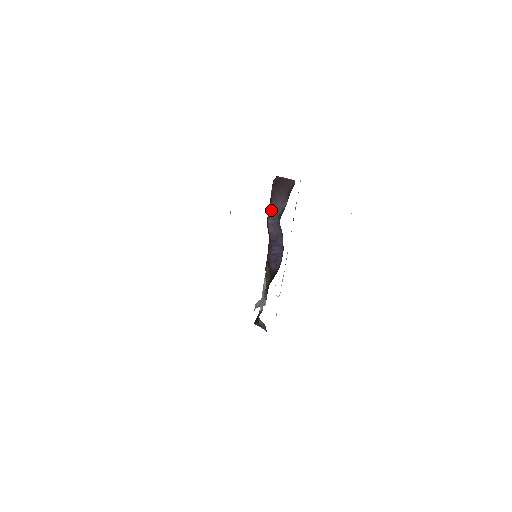
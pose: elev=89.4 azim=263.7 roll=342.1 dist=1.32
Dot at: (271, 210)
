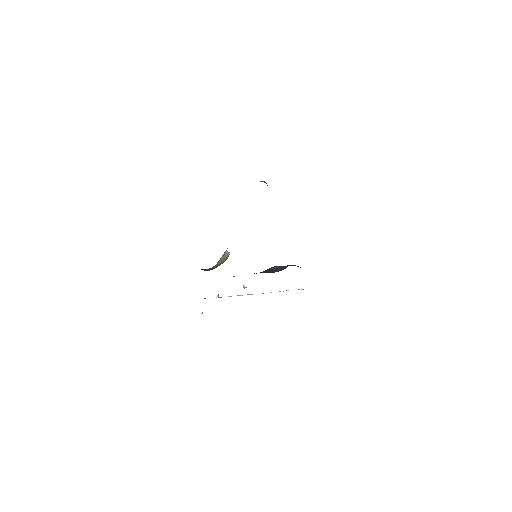
Dot at: occluded
